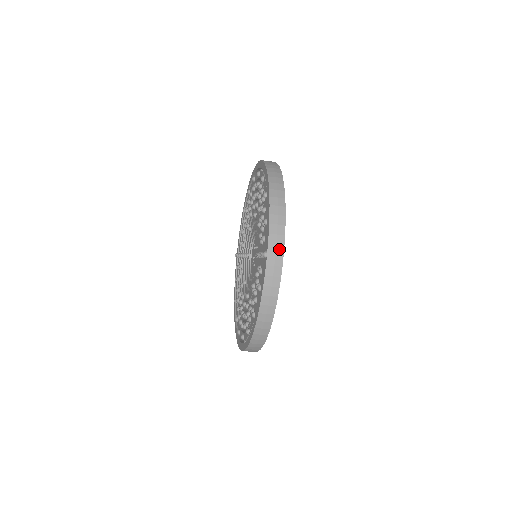
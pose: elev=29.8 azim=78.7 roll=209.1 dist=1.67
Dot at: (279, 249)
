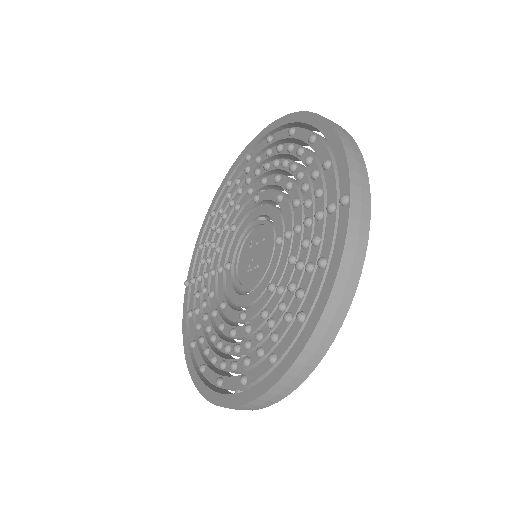
Dot at: (364, 195)
